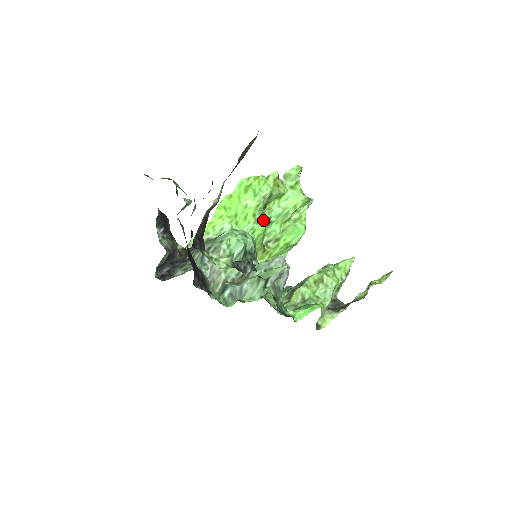
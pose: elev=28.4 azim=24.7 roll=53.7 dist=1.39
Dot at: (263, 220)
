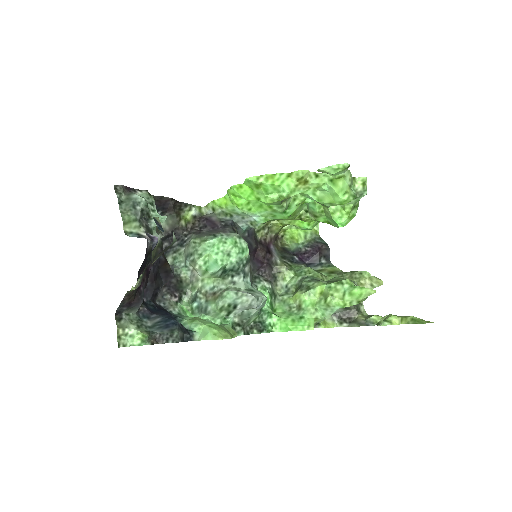
Dot at: (285, 209)
